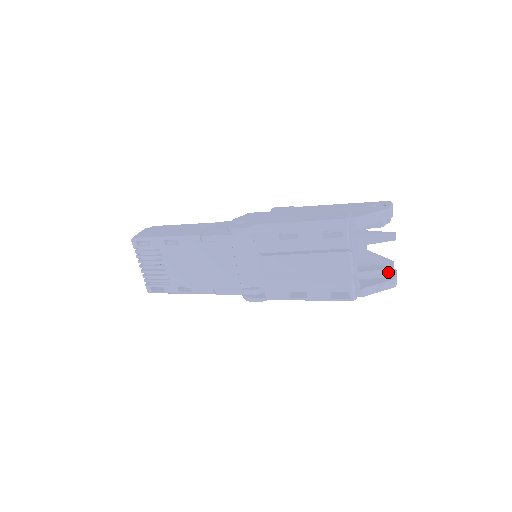
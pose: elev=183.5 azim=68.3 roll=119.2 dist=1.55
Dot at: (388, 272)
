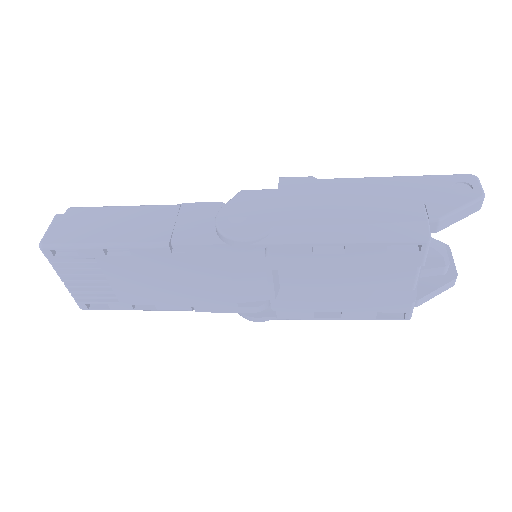
Dot at: occluded
